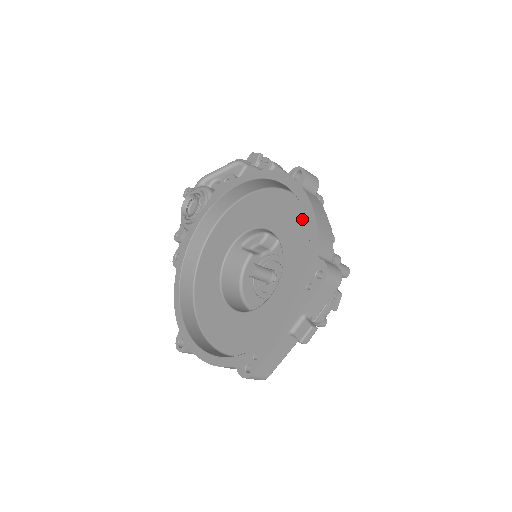
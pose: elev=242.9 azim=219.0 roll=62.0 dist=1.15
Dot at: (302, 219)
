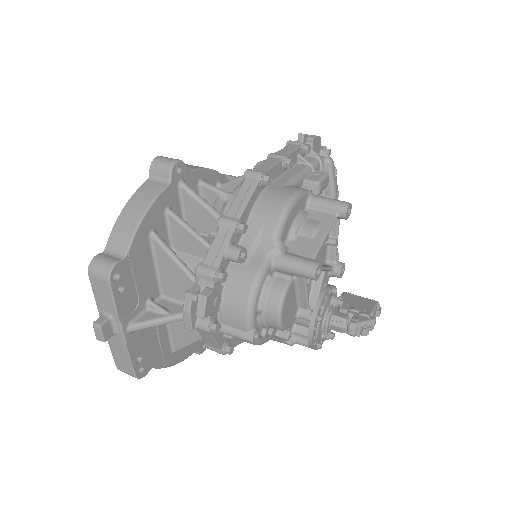
Dot at: (166, 211)
